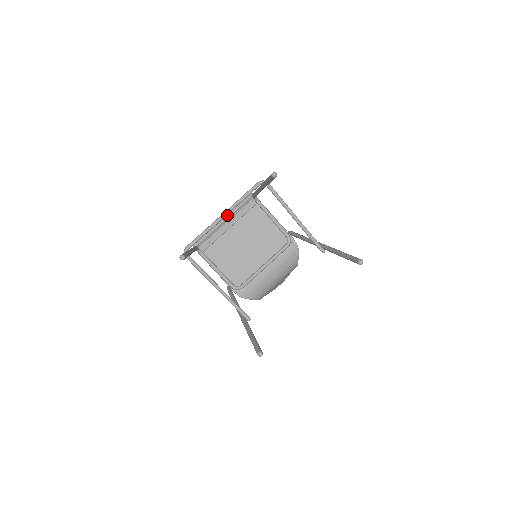
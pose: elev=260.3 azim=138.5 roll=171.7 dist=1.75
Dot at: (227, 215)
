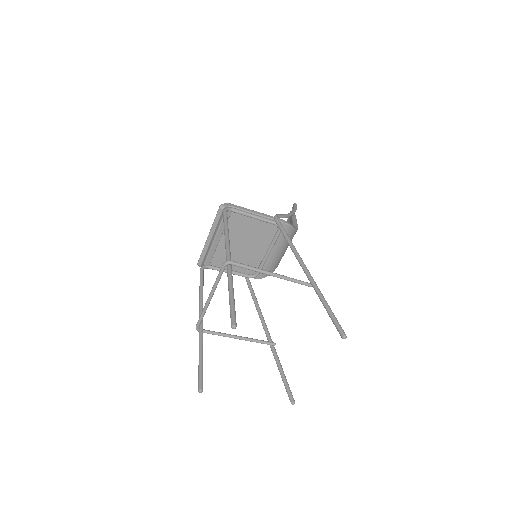
Dot at: (211, 234)
